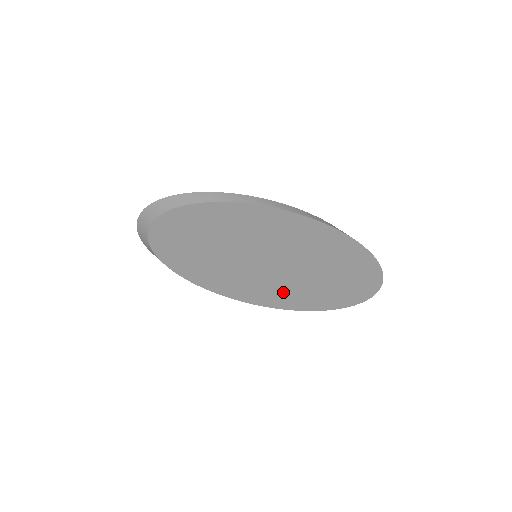
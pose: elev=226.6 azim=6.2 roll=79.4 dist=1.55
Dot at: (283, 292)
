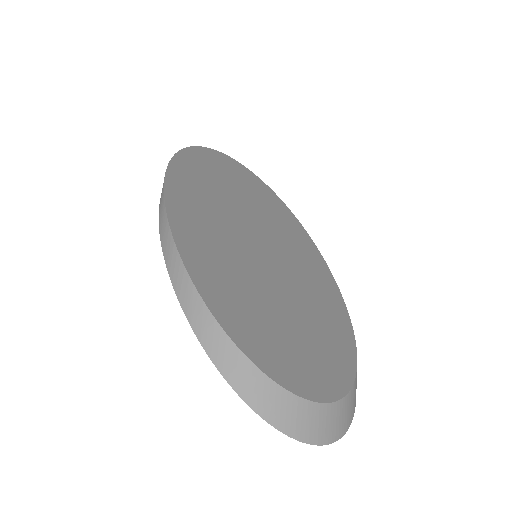
Dot at: occluded
